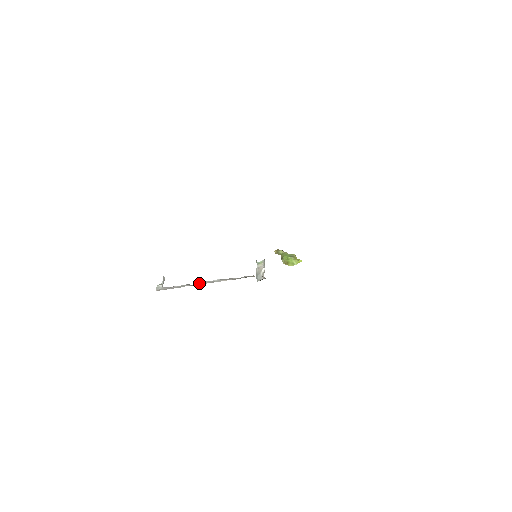
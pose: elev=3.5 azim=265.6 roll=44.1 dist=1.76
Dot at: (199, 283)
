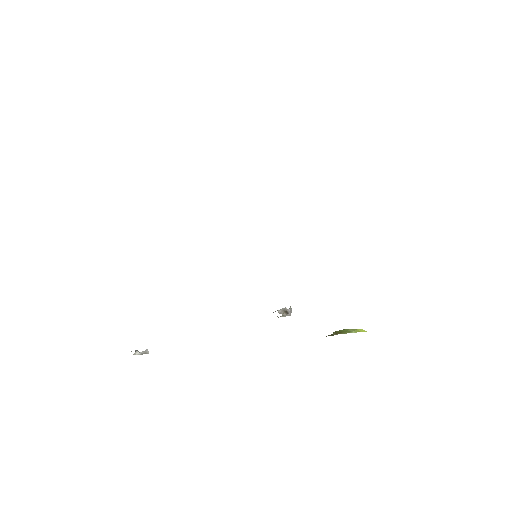
Dot at: occluded
